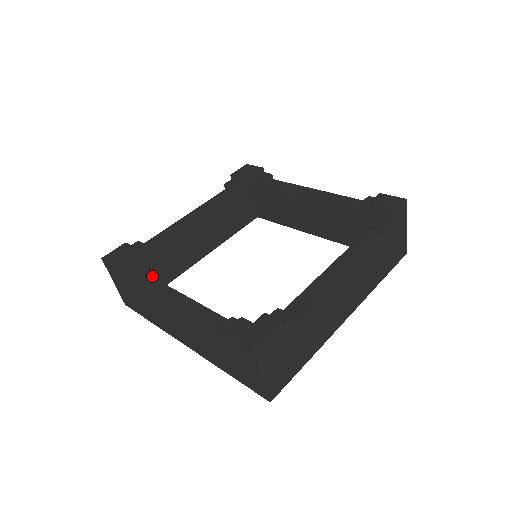
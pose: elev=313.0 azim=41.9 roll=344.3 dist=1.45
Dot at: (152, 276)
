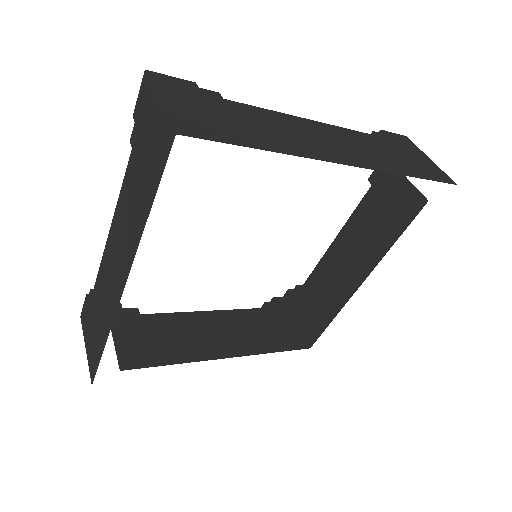
Dot at: (137, 345)
